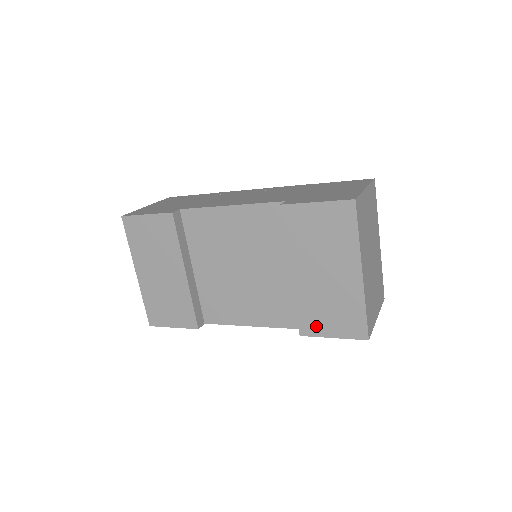
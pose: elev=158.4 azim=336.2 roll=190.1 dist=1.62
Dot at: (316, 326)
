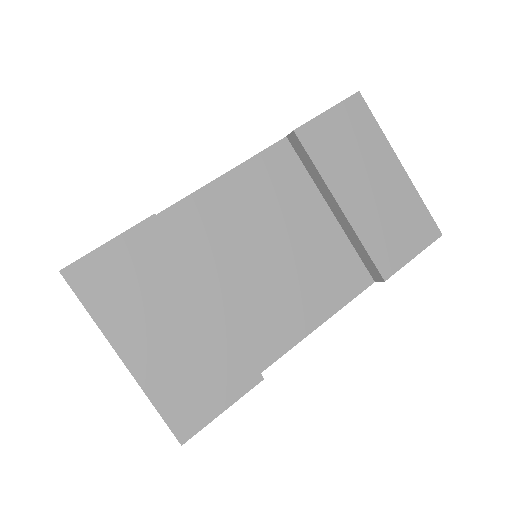
Dot at: (393, 255)
